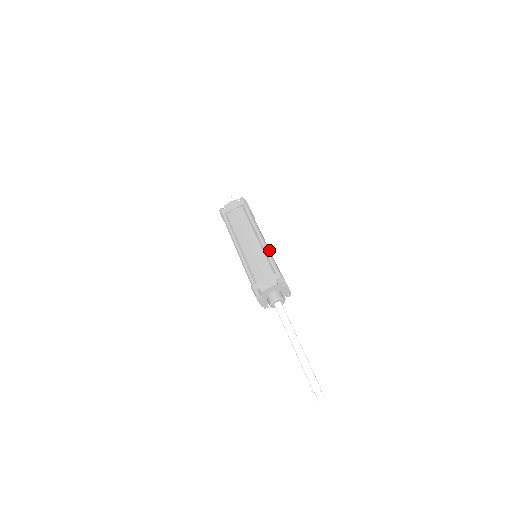
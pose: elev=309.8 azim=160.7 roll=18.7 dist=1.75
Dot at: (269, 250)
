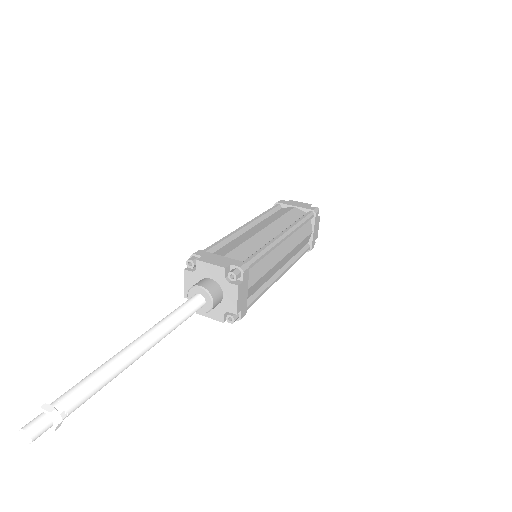
Dot at: (277, 260)
